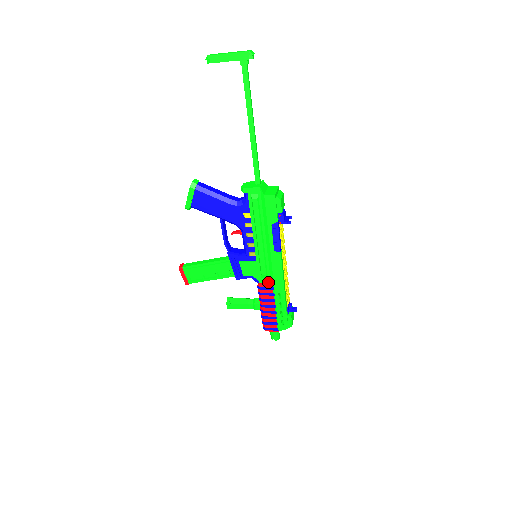
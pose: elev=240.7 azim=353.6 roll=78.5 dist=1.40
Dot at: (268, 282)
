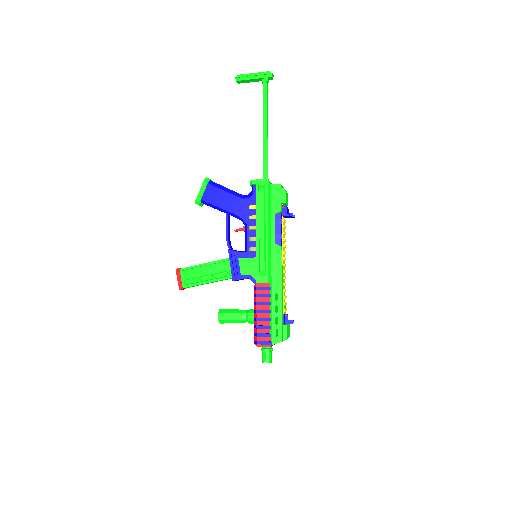
Dot at: (266, 281)
